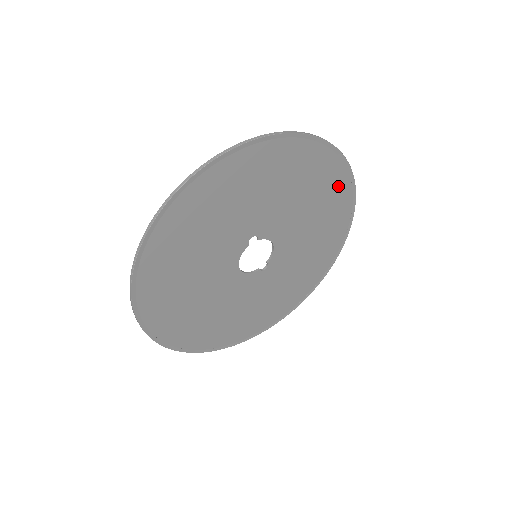
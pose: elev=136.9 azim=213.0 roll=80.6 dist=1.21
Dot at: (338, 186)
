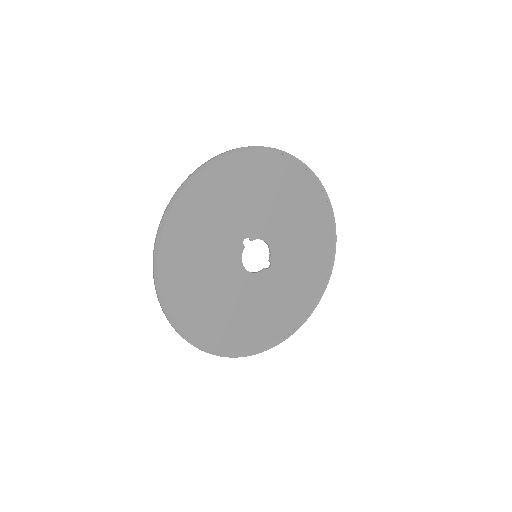
Dot at: (302, 182)
